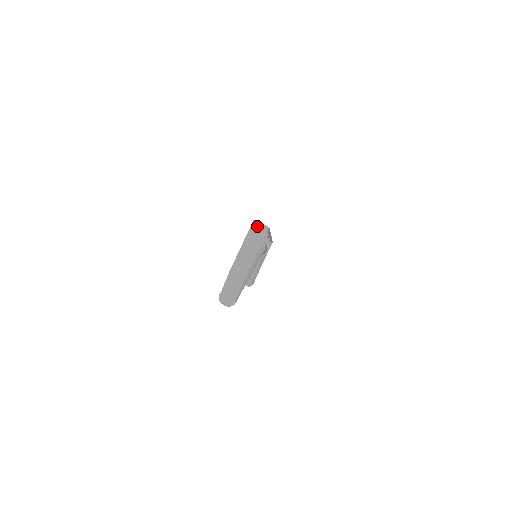
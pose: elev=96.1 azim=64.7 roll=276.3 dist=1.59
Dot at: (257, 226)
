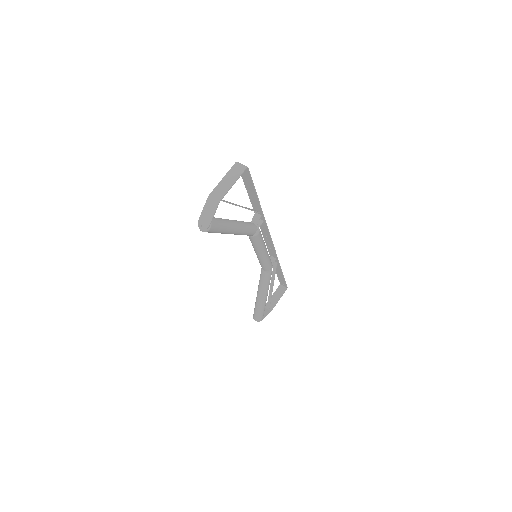
Dot at: (238, 165)
